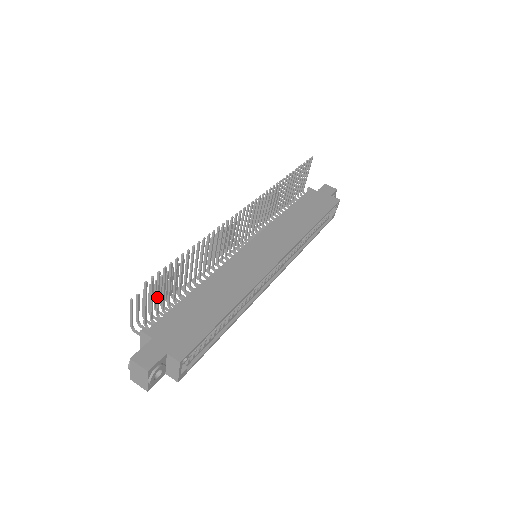
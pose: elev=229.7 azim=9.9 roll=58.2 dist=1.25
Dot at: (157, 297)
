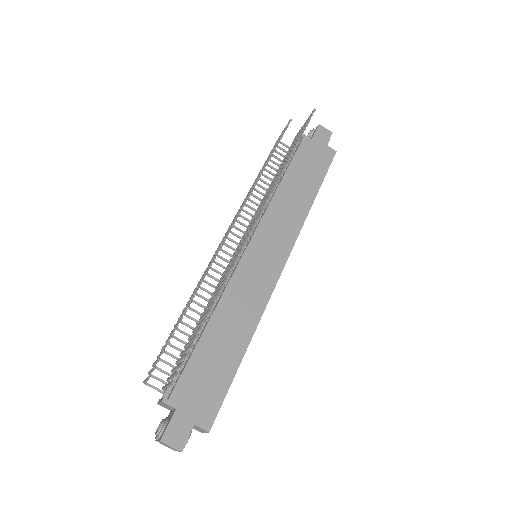
Dot at: (176, 369)
